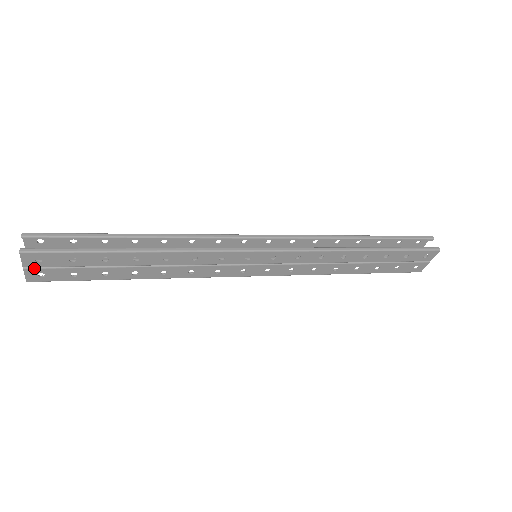
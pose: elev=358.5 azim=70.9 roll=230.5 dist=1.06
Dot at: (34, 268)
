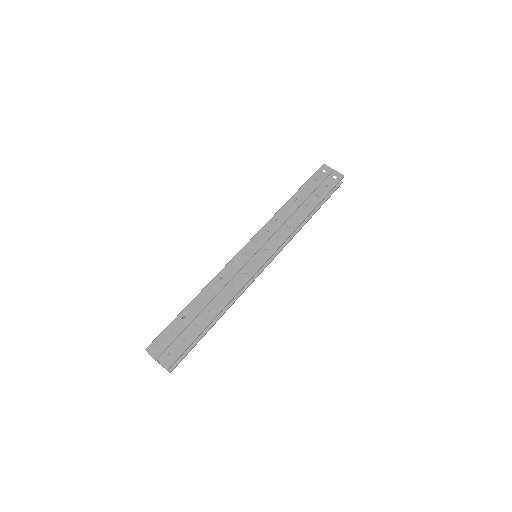
Dot at: occluded
